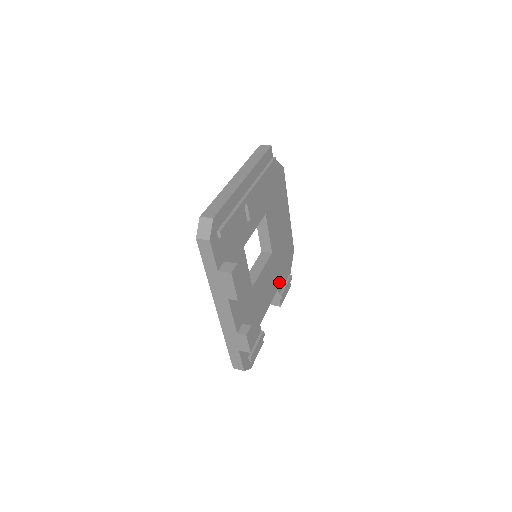
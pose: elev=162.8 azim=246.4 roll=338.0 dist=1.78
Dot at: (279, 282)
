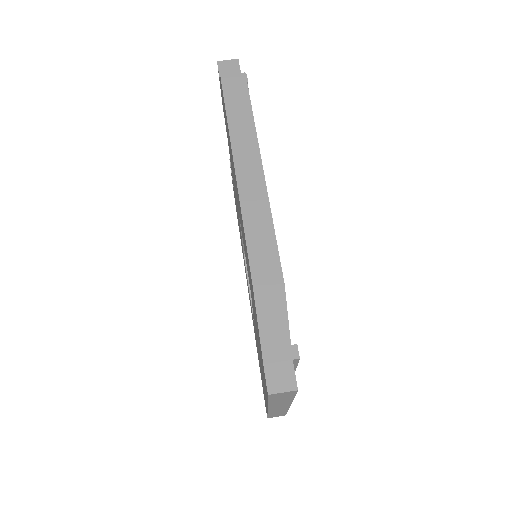
Dot at: occluded
